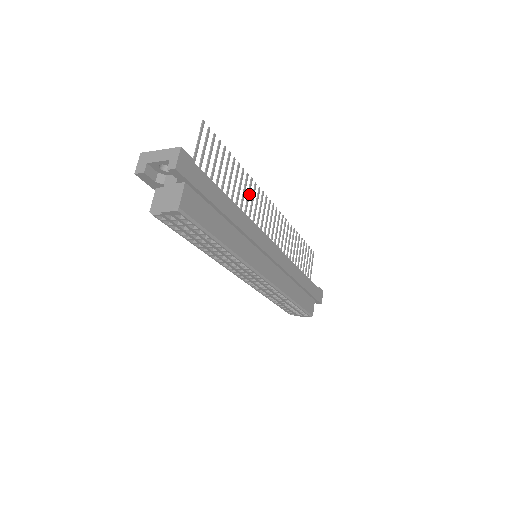
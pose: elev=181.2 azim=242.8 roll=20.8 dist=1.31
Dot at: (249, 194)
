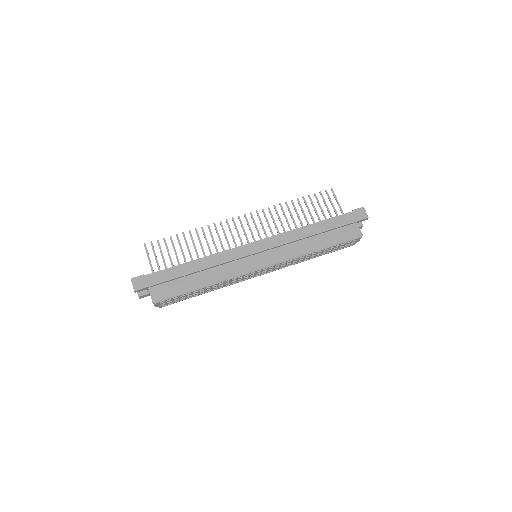
Dot at: (212, 236)
